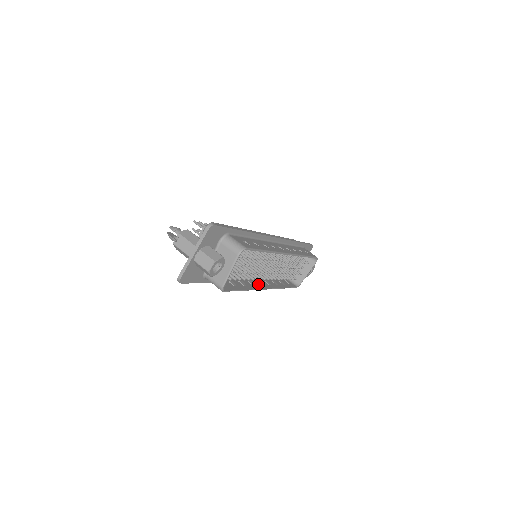
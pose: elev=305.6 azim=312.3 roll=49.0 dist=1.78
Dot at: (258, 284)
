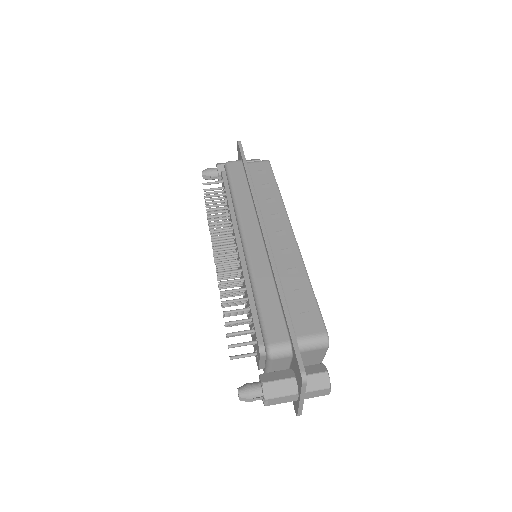
Dot at: occluded
